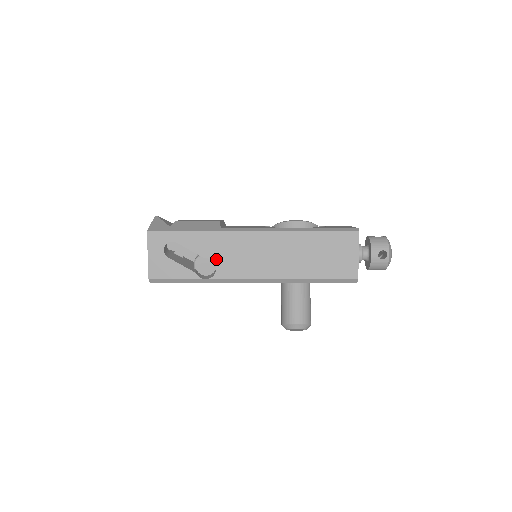
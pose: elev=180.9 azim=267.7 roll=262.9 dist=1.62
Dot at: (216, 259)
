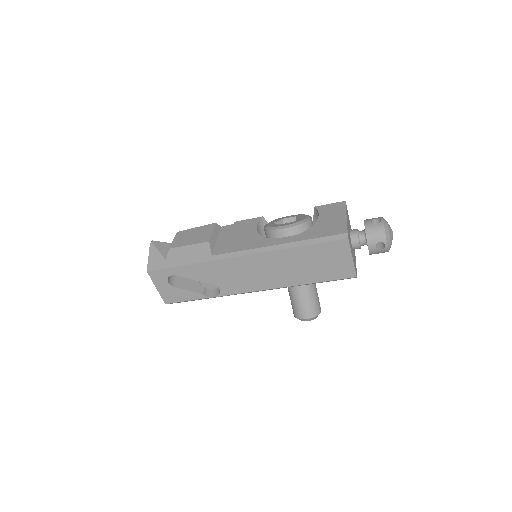
Dot at: (216, 282)
